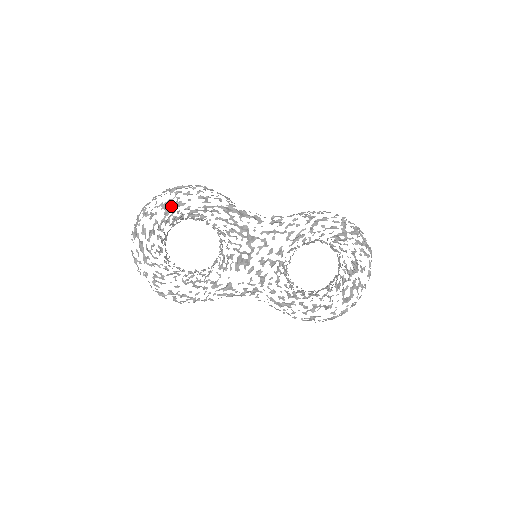
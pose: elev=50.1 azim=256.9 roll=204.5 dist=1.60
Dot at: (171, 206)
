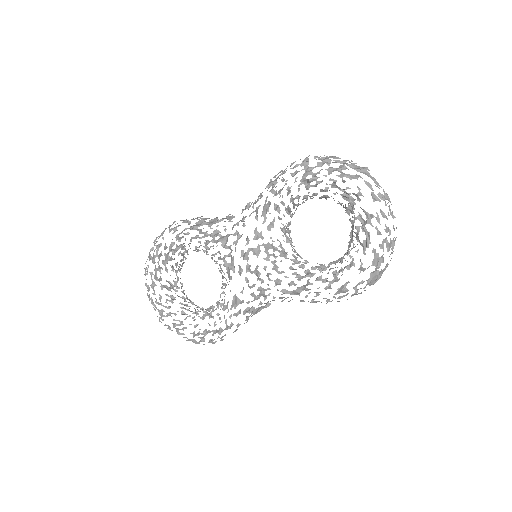
Dot at: occluded
